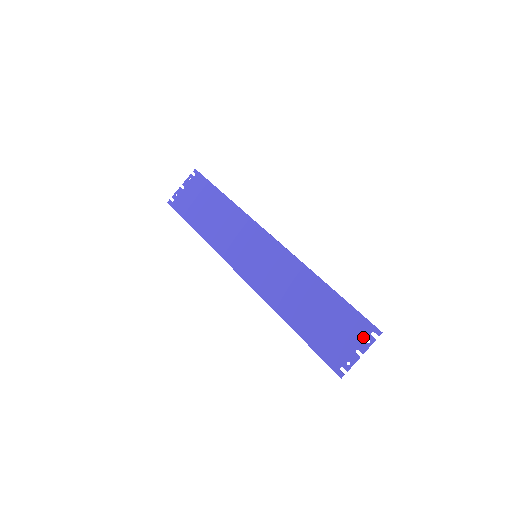
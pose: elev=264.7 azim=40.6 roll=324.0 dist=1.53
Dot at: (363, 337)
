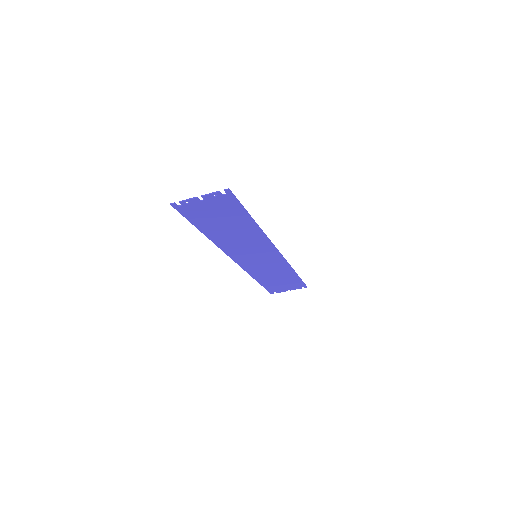
Dot at: occluded
